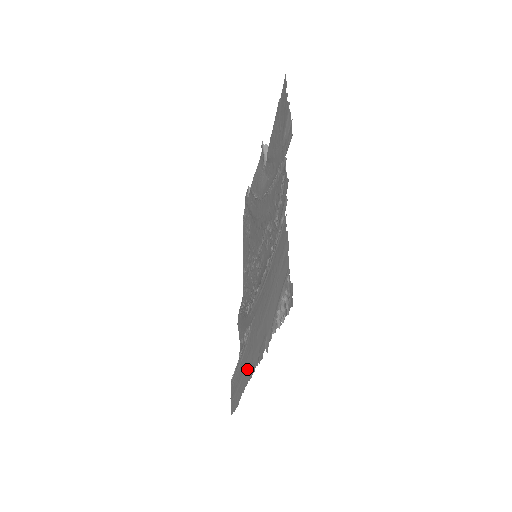
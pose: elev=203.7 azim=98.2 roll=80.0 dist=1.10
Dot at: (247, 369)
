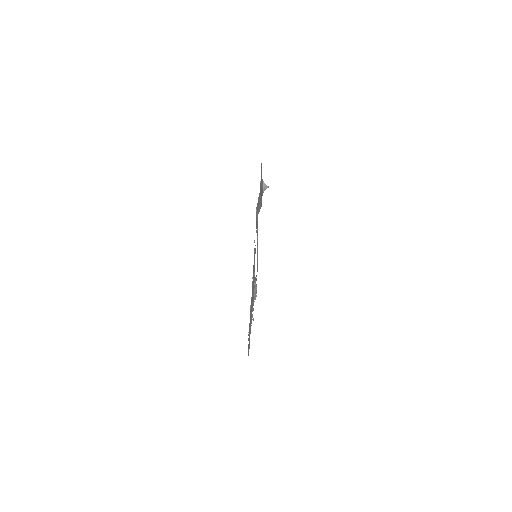
Dot at: (250, 325)
